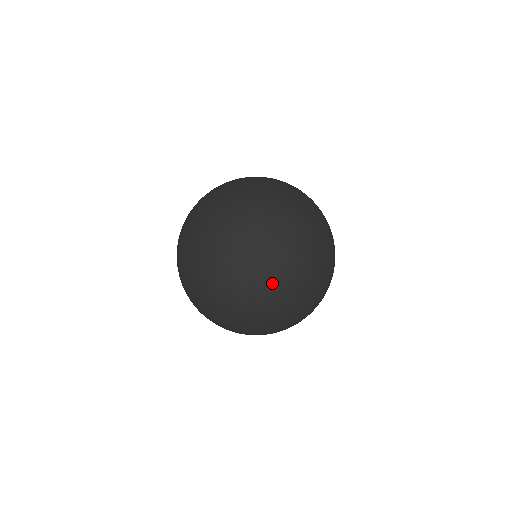
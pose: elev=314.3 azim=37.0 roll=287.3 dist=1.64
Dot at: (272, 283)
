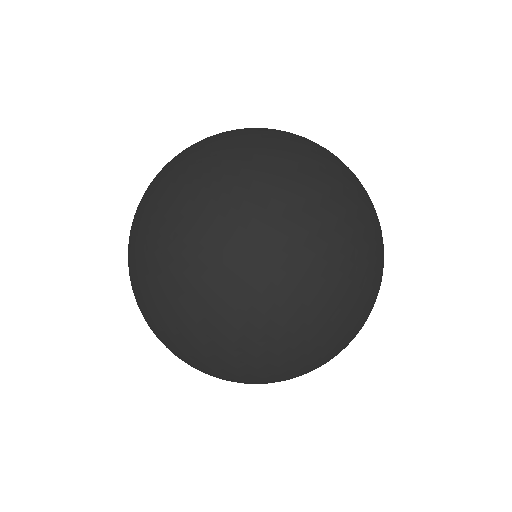
Dot at: (337, 345)
